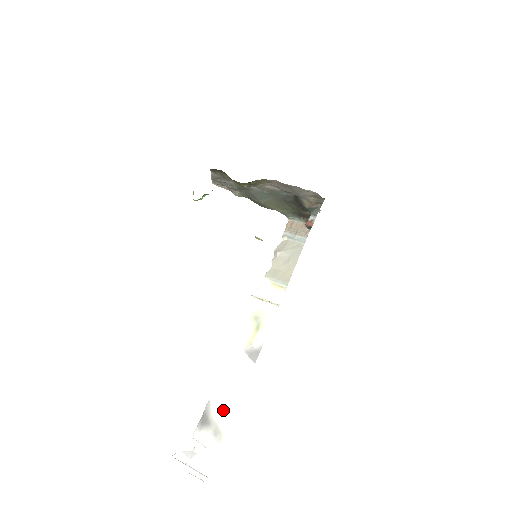
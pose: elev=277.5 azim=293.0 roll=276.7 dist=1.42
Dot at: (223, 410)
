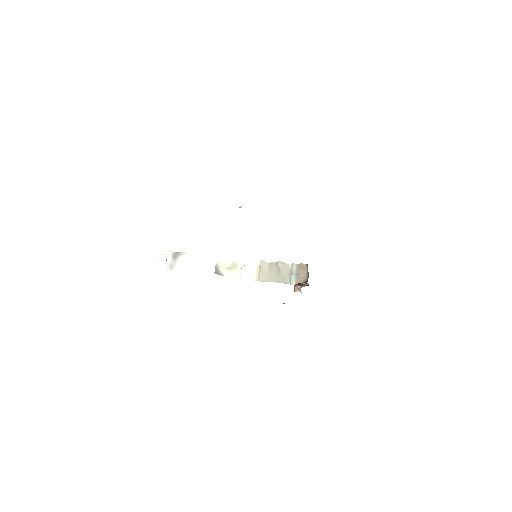
Dot at: (184, 264)
